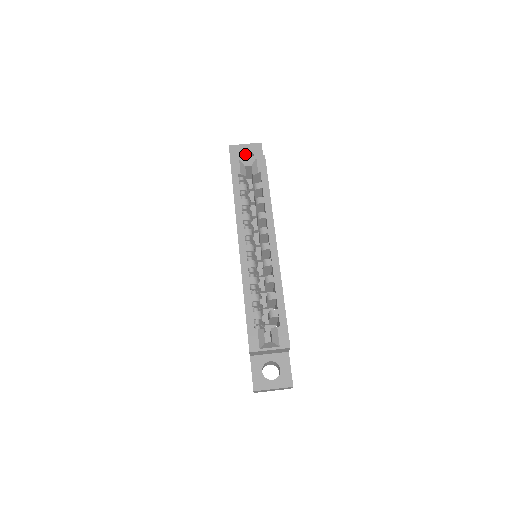
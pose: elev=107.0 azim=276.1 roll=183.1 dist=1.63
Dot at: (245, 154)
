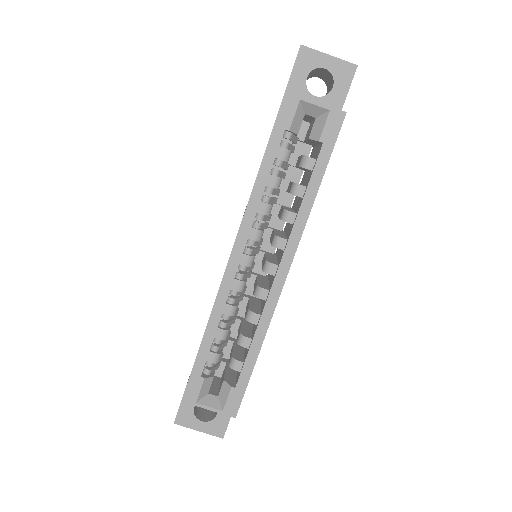
Dot at: (321, 70)
